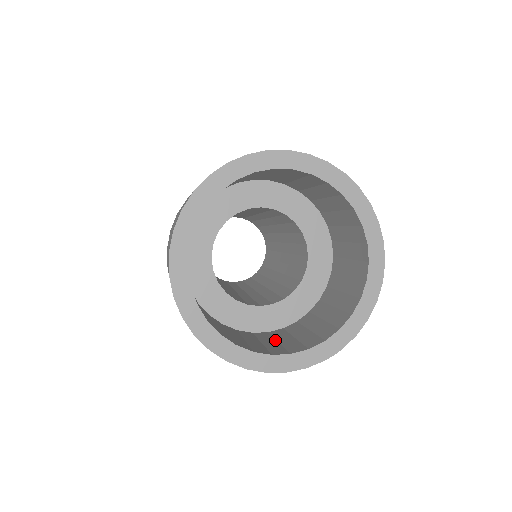
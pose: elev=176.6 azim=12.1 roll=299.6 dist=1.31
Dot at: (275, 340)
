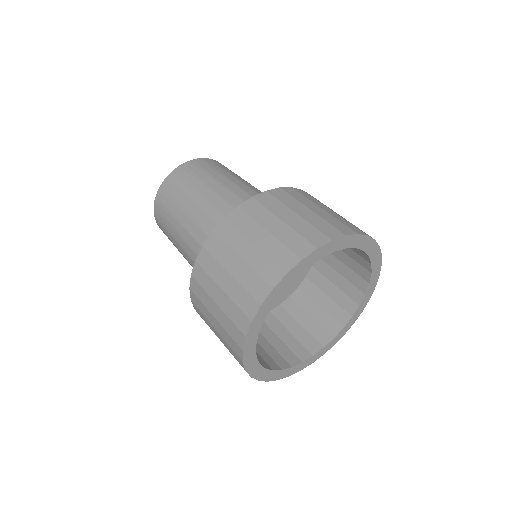
Dot at: (306, 314)
